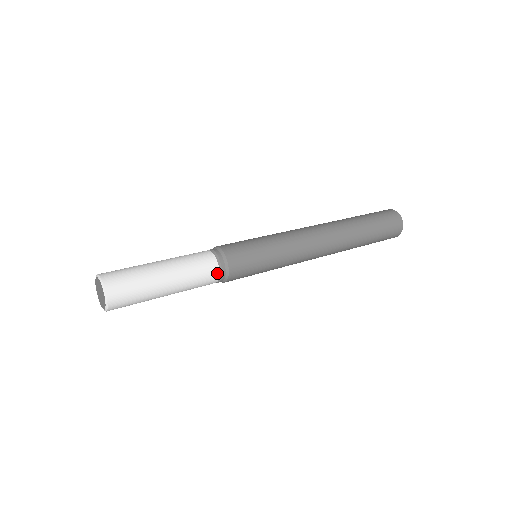
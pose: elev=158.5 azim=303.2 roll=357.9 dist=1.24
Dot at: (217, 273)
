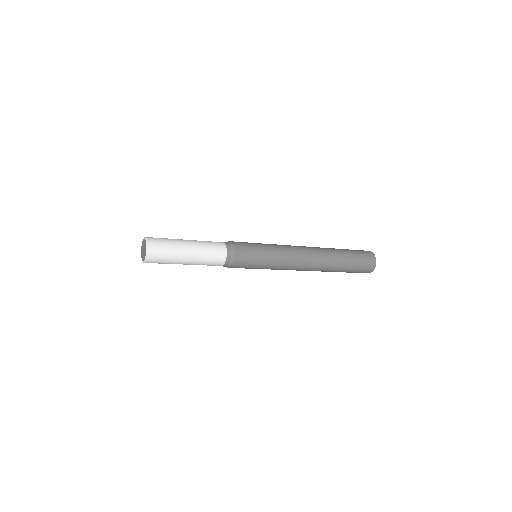
Dot at: (223, 244)
